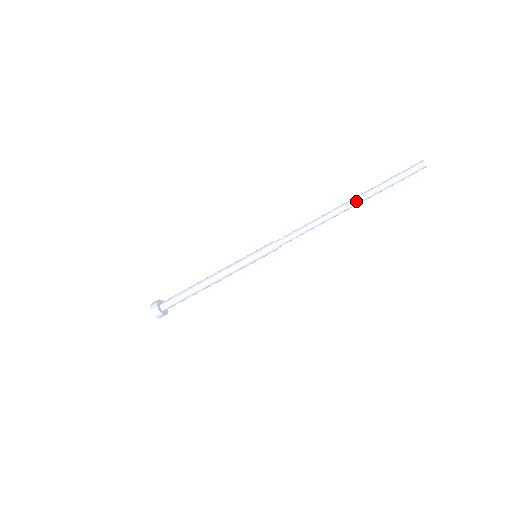
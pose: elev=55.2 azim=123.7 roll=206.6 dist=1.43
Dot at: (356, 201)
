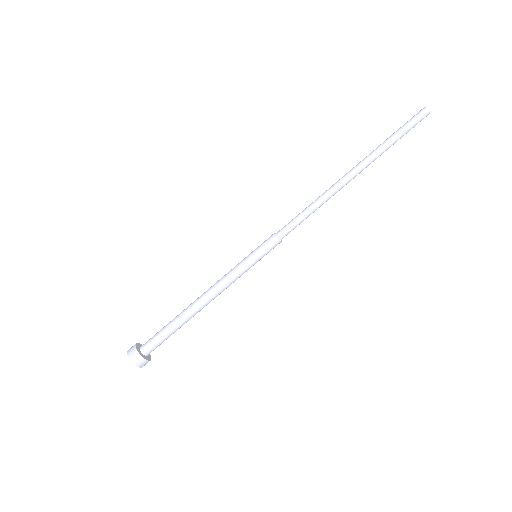
Dot at: (361, 164)
